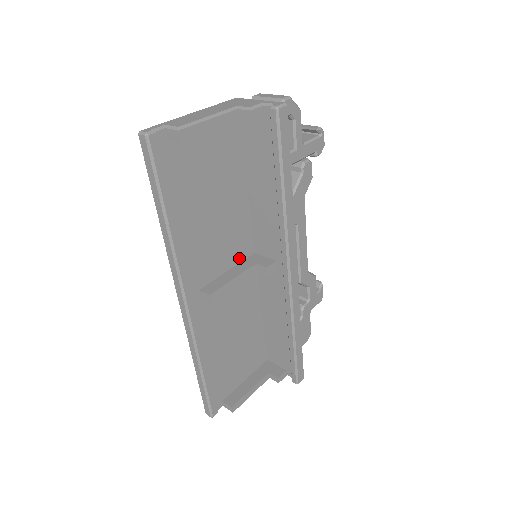
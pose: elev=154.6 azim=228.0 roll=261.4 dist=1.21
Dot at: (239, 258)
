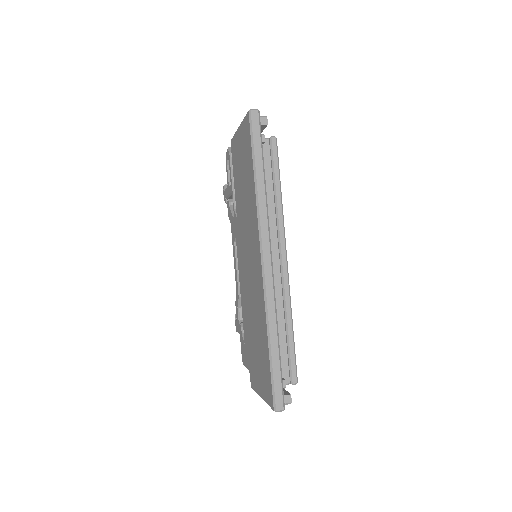
Dot at: occluded
